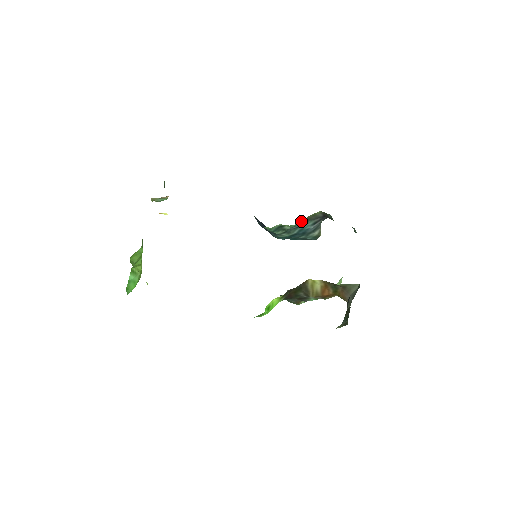
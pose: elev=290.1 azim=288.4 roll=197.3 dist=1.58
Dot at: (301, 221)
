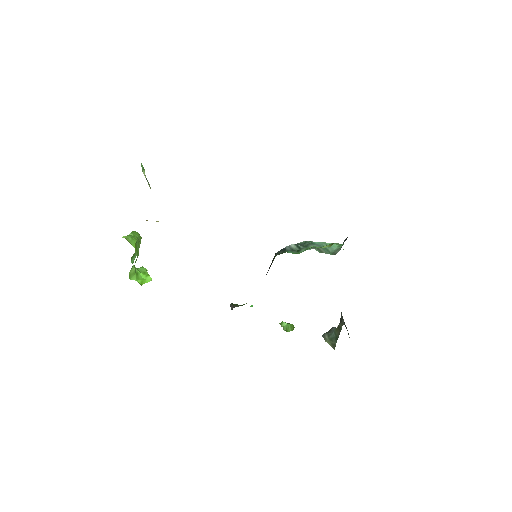
Dot at: occluded
